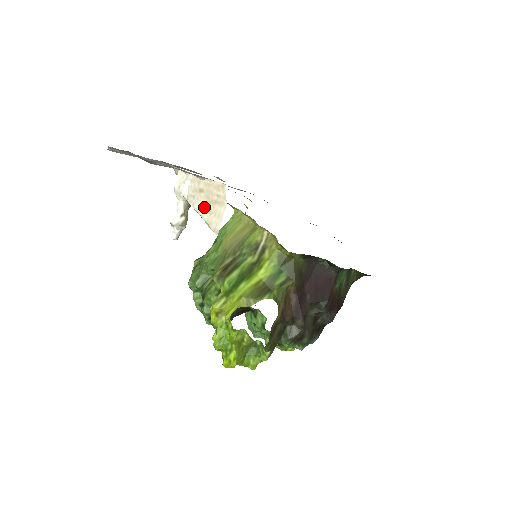
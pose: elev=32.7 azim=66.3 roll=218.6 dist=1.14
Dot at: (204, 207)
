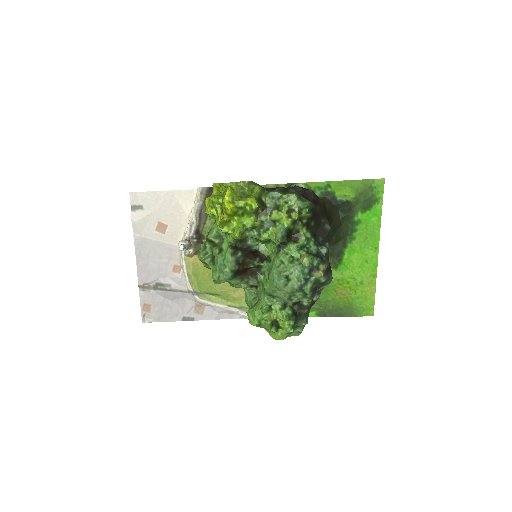
Dot at: occluded
